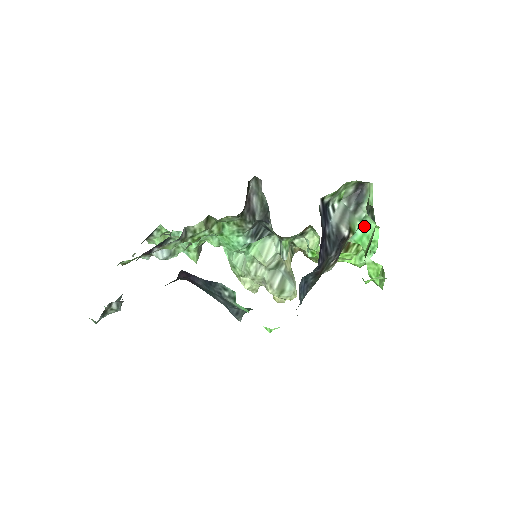
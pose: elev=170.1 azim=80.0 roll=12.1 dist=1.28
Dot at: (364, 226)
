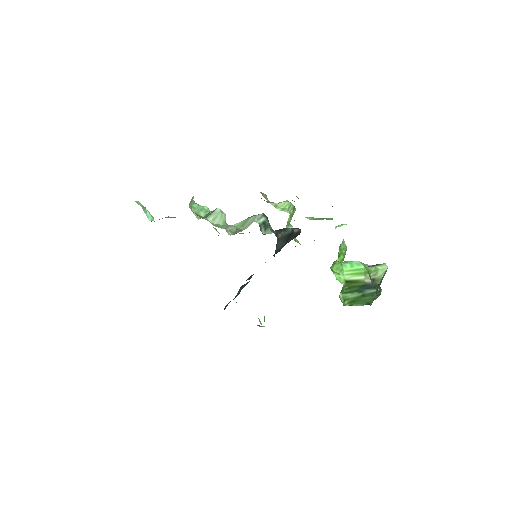
Dot at: (355, 262)
